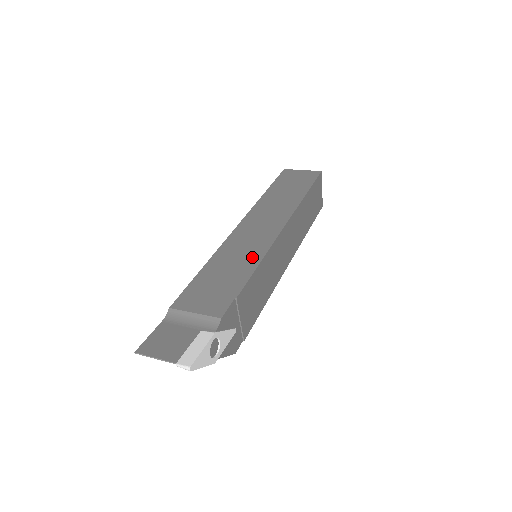
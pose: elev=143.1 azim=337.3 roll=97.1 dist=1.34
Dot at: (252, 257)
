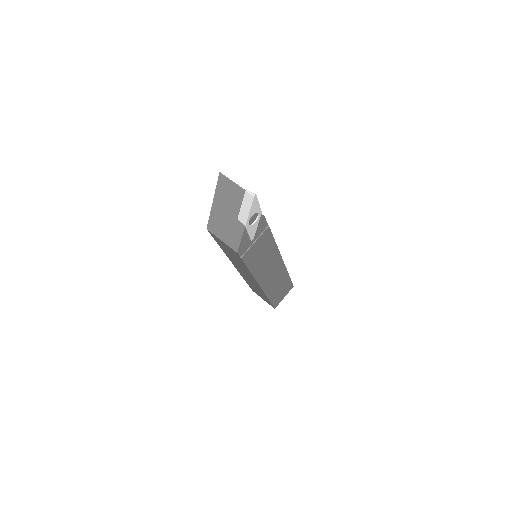
Dot at: occluded
